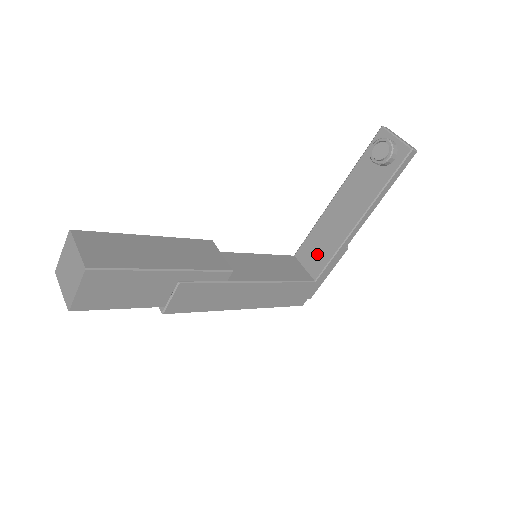
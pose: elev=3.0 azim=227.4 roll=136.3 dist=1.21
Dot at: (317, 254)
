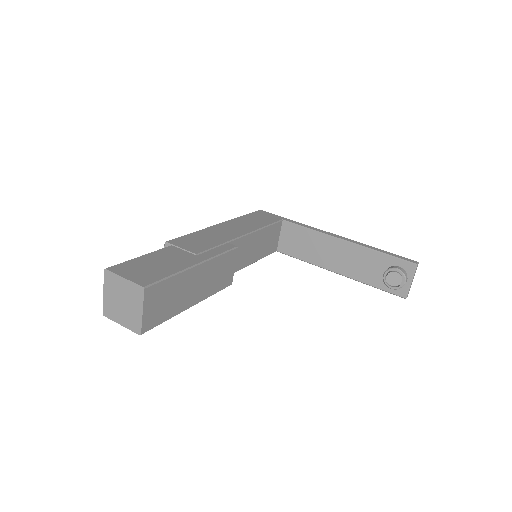
Dot at: (296, 244)
